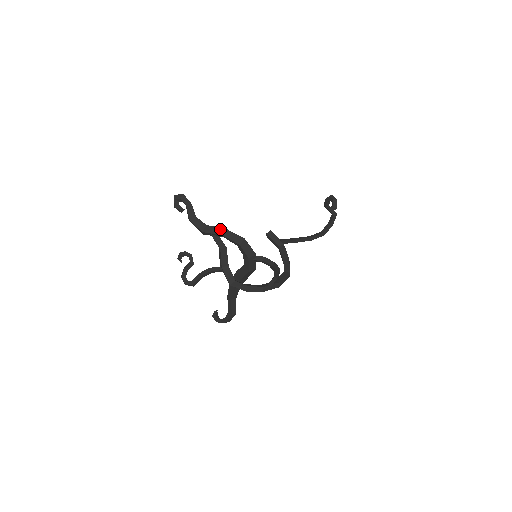
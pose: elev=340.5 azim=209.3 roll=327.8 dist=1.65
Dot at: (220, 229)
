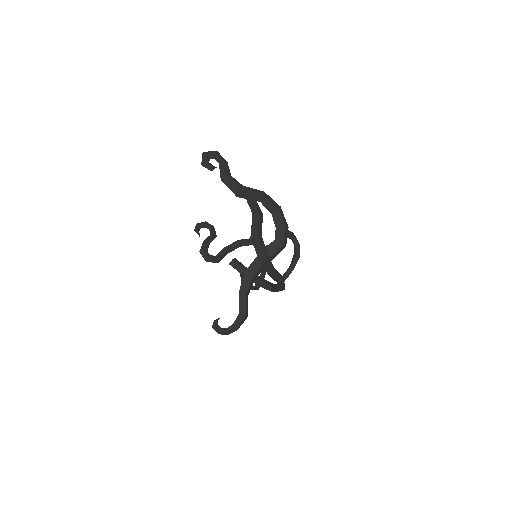
Dot at: (259, 191)
